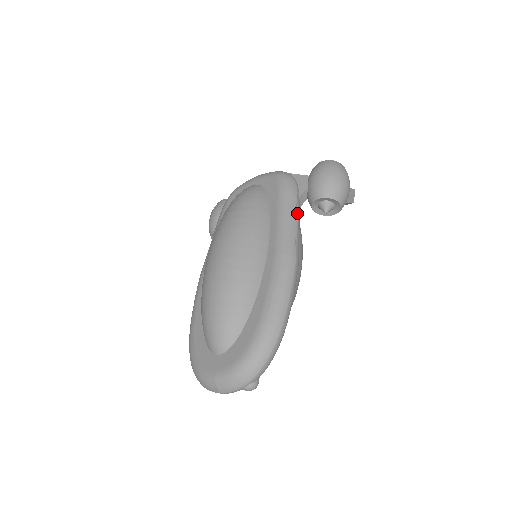
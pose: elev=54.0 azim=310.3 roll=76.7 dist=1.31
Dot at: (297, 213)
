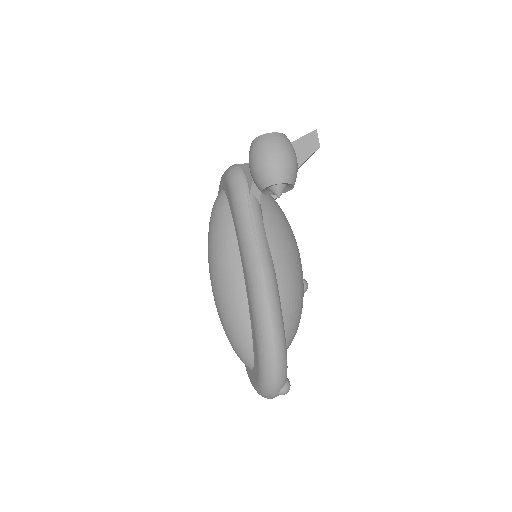
Dot at: (252, 215)
